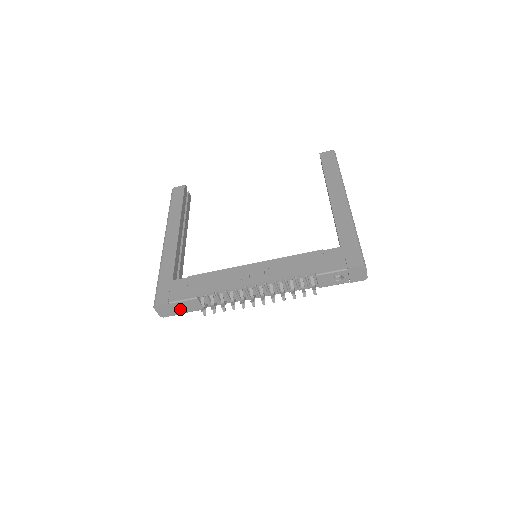
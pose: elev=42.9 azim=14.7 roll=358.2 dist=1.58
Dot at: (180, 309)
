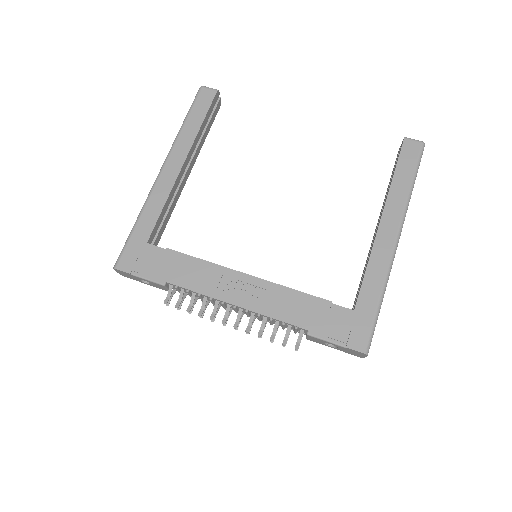
Dot at: (144, 281)
